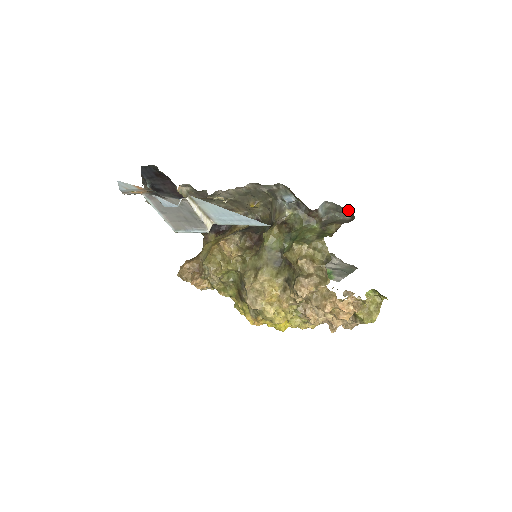
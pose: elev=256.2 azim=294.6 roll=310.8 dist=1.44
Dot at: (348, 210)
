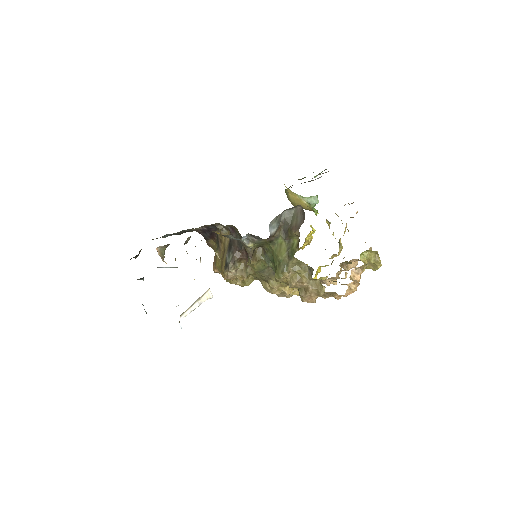
Dot at: occluded
